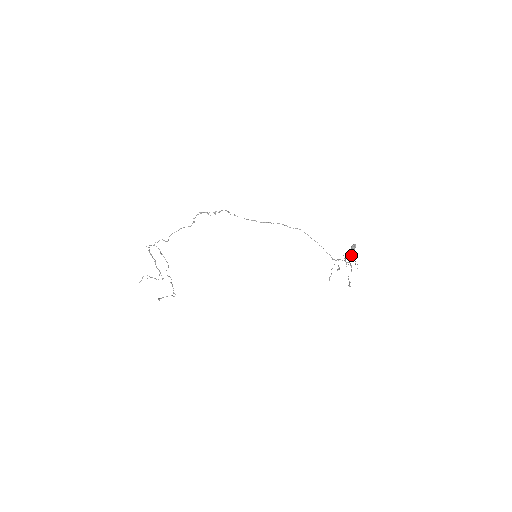
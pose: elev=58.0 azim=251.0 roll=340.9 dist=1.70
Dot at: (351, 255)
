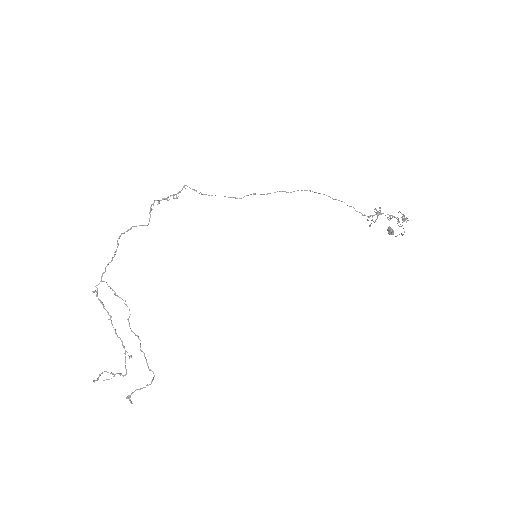
Dot at: occluded
